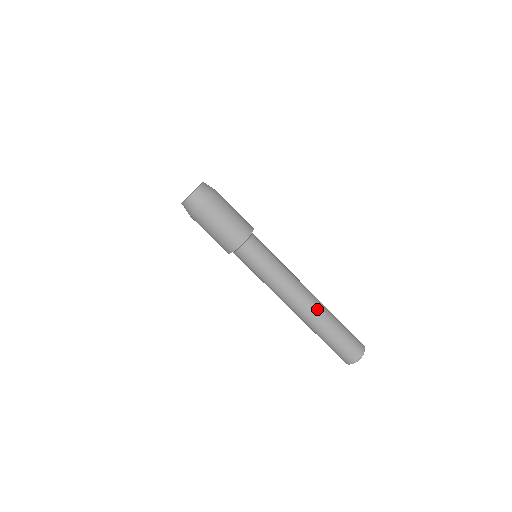
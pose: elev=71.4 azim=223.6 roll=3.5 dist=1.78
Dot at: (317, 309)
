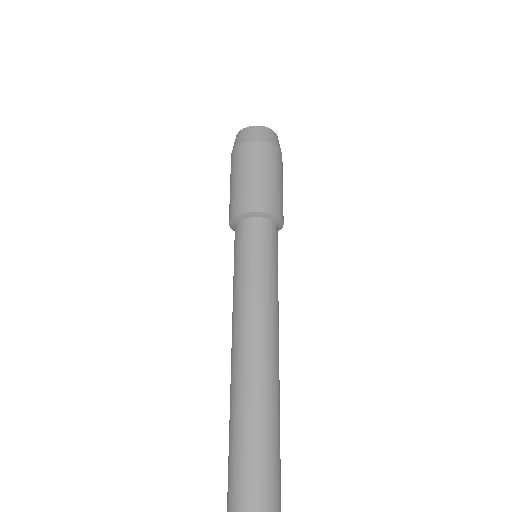
Dot at: (262, 389)
